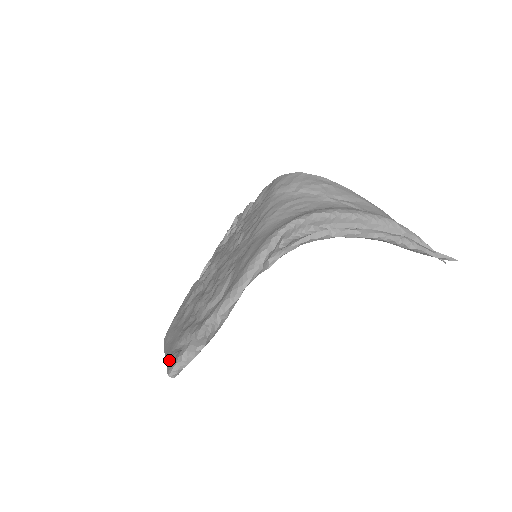
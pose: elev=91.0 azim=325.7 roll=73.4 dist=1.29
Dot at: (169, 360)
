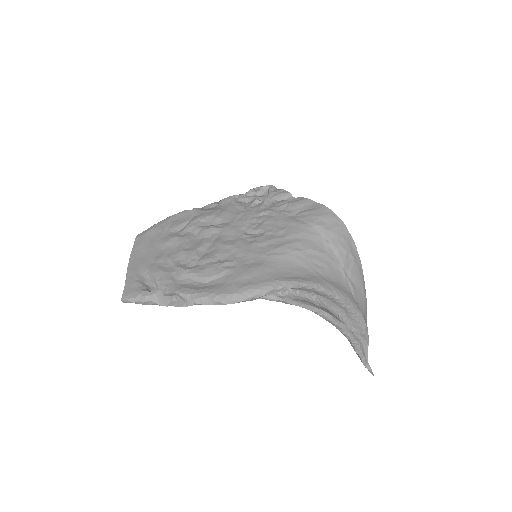
Dot at: (130, 282)
